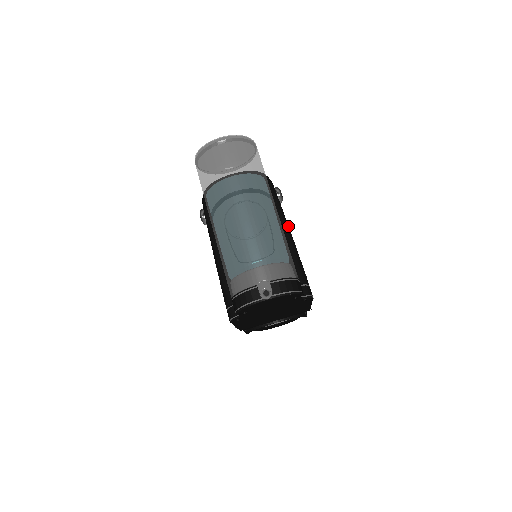
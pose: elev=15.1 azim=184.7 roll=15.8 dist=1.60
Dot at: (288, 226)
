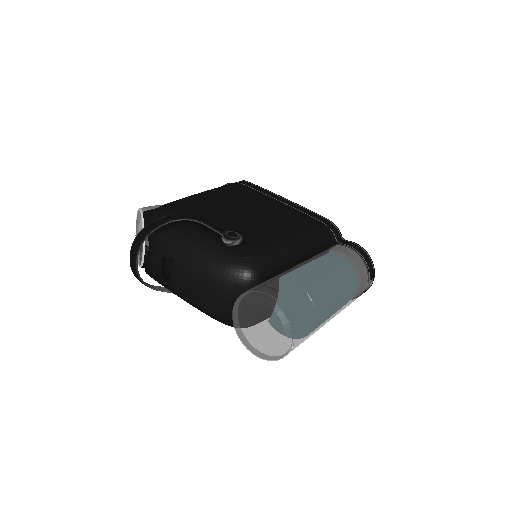
Dot at: (292, 242)
